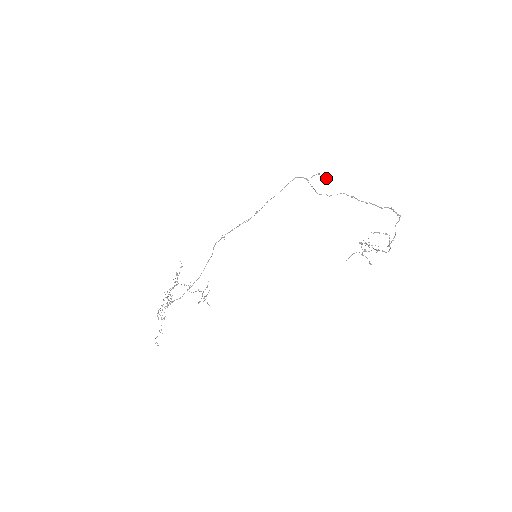
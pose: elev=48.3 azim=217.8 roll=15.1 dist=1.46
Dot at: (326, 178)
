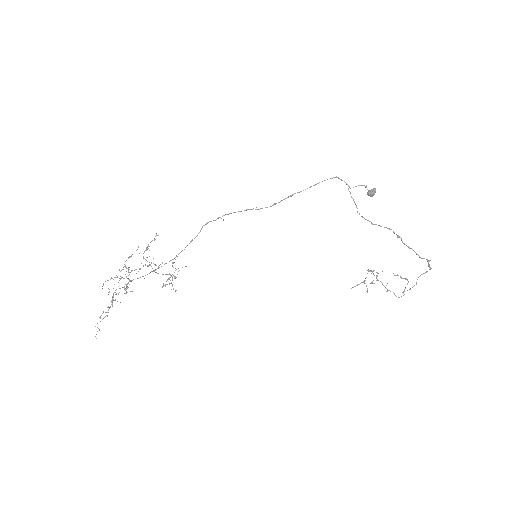
Dot at: (372, 195)
